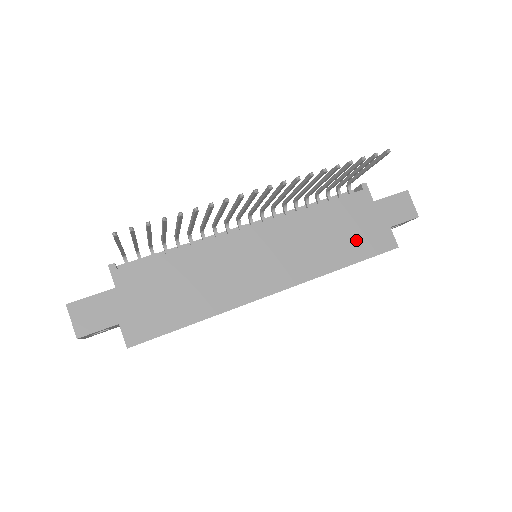
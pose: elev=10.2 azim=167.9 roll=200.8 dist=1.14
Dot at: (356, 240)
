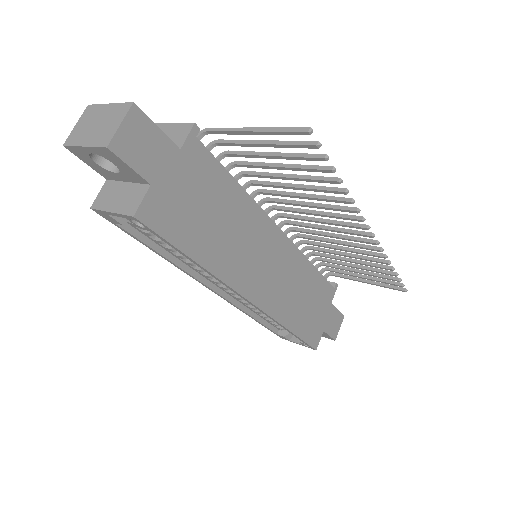
Dot at: (308, 319)
